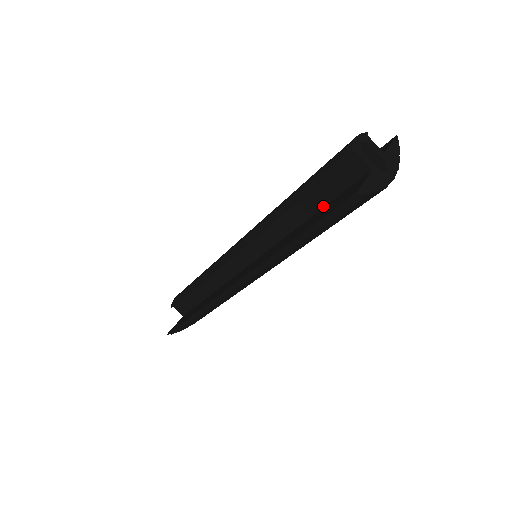
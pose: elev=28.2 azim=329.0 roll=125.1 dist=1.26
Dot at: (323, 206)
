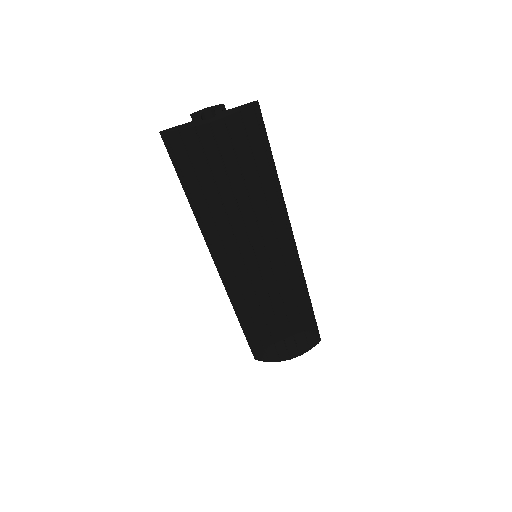
Dot at: occluded
